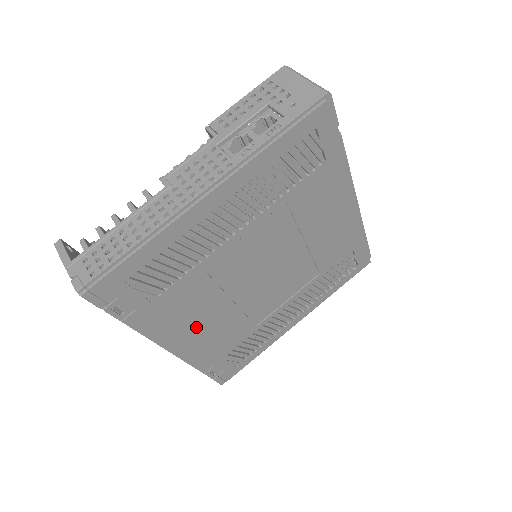
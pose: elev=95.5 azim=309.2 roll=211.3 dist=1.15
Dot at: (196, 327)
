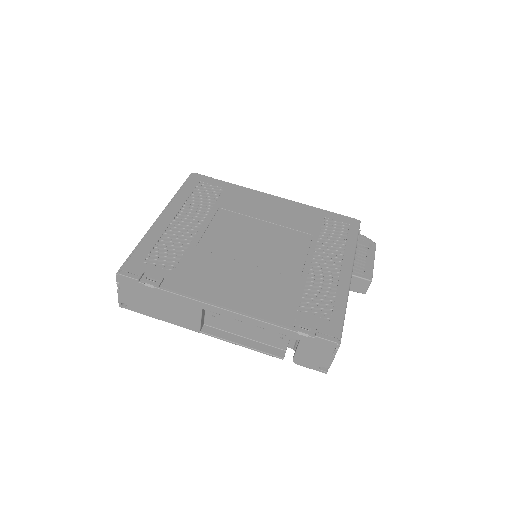
Dot at: (232, 286)
